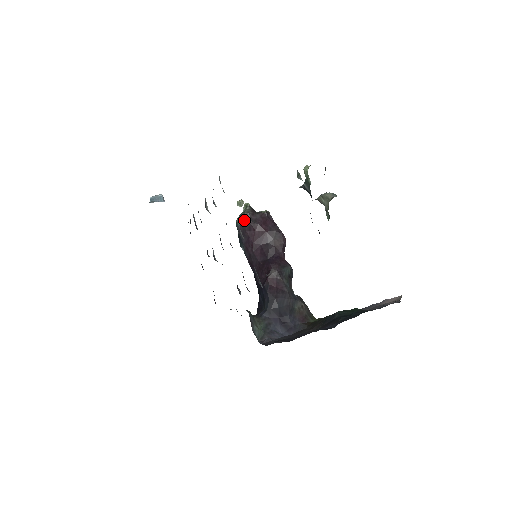
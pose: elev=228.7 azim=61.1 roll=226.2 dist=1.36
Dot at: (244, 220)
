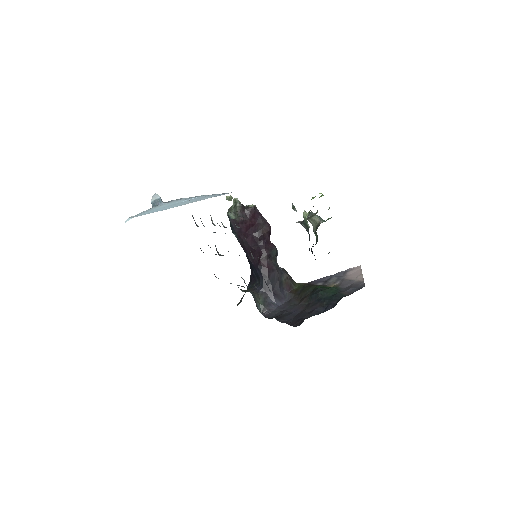
Dot at: (236, 215)
